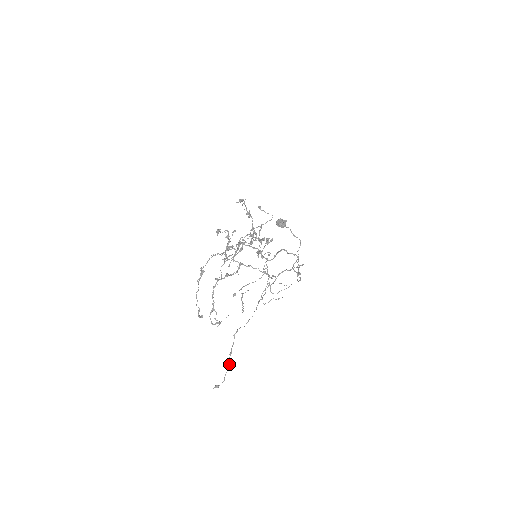
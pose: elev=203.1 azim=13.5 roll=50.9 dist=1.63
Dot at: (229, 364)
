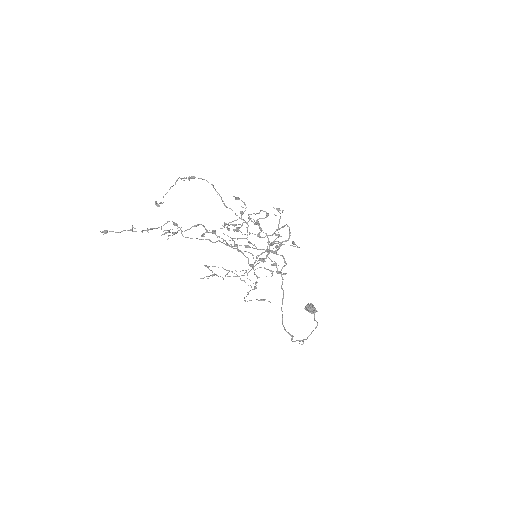
Dot at: occluded
